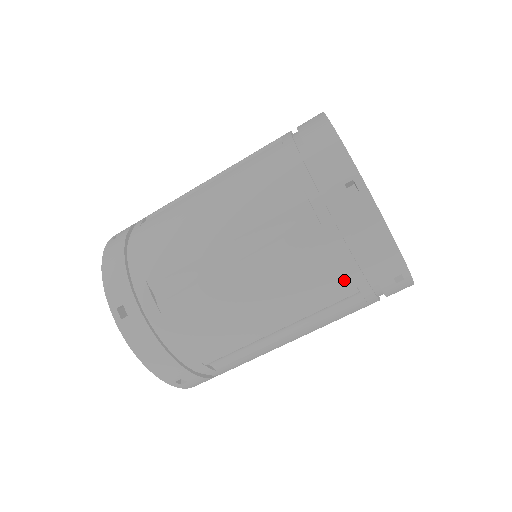
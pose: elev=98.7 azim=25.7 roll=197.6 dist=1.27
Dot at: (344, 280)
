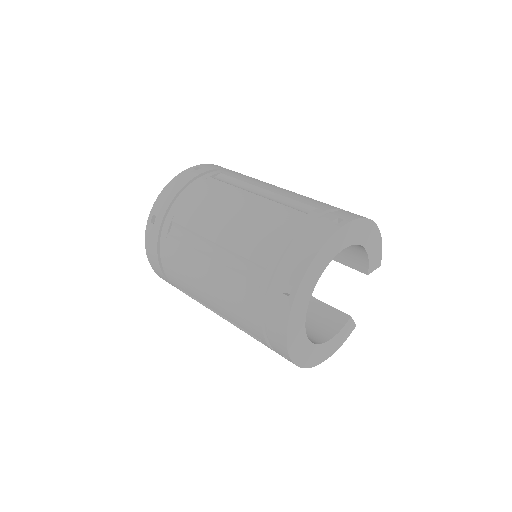
Dot at: (253, 326)
